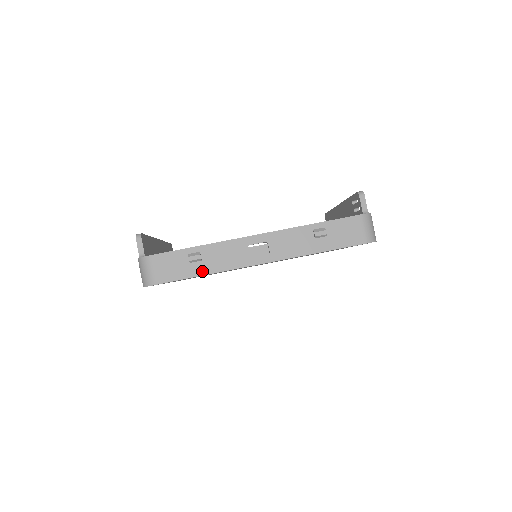
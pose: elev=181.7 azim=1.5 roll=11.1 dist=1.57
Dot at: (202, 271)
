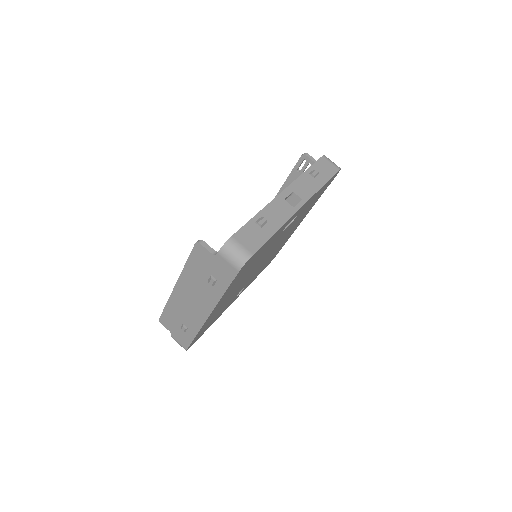
Dot at: (273, 229)
